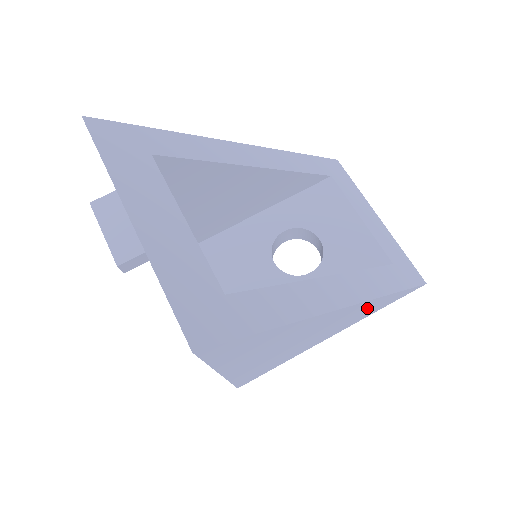
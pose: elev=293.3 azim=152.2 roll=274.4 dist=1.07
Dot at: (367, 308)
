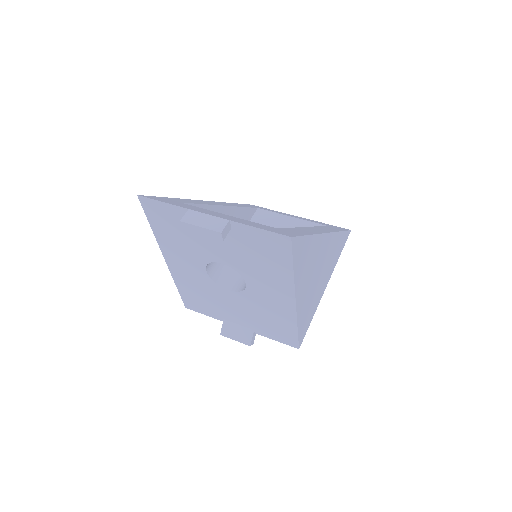
Dot at: (335, 247)
